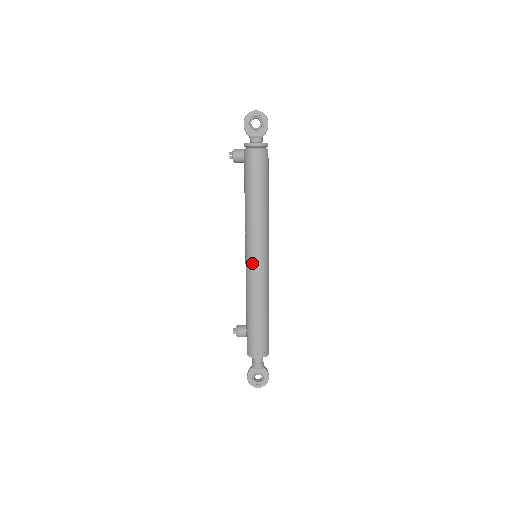
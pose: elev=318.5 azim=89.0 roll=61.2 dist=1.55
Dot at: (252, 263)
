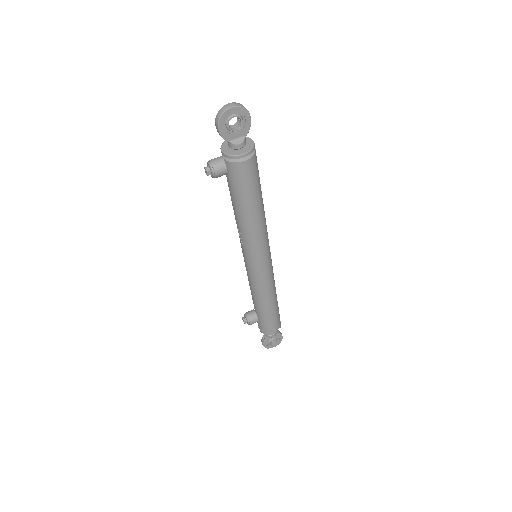
Dot at: (257, 269)
